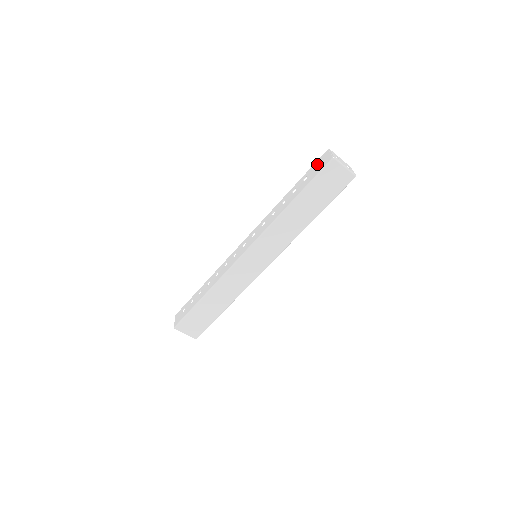
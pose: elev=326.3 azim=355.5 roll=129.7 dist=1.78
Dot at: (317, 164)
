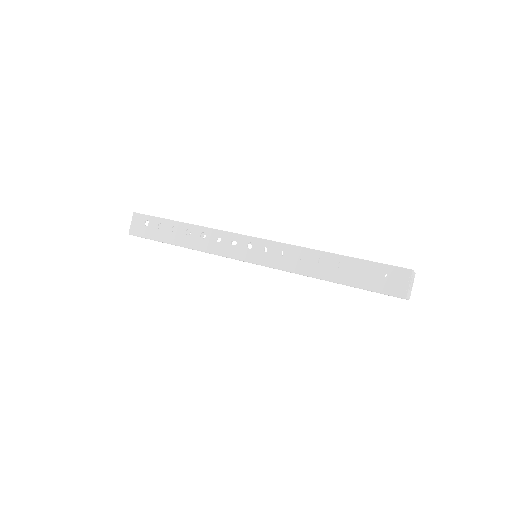
Dot at: (386, 272)
